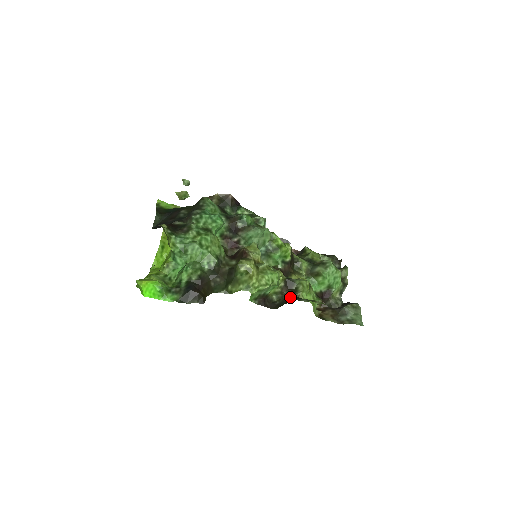
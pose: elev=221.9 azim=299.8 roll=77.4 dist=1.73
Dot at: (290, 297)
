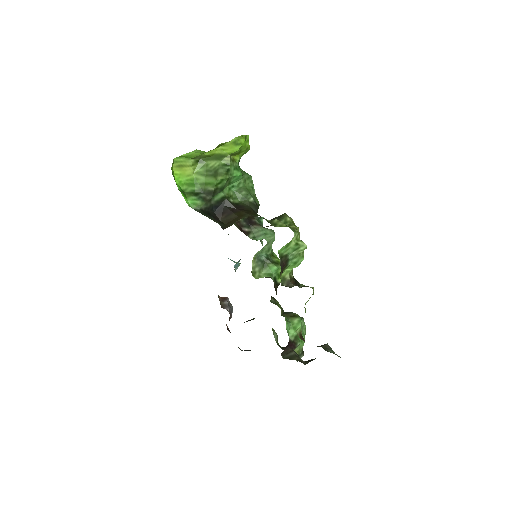
Dot at: occluded
